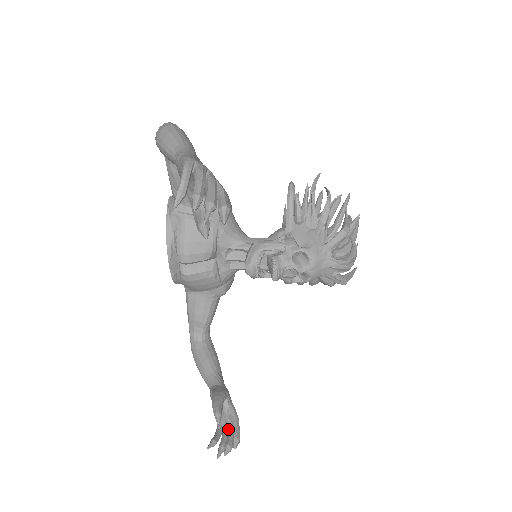
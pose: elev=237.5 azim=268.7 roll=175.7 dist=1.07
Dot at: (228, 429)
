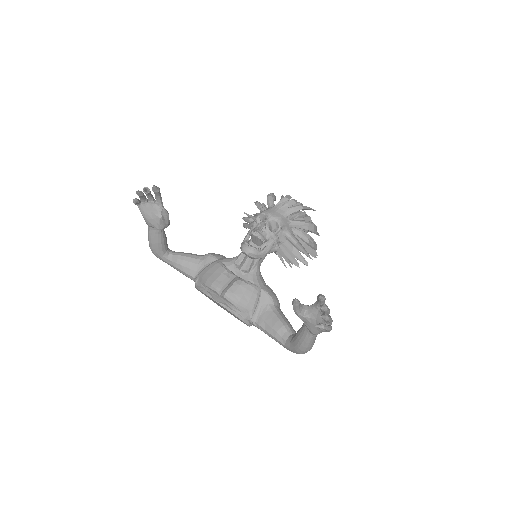
Dot at: (322, 311)
